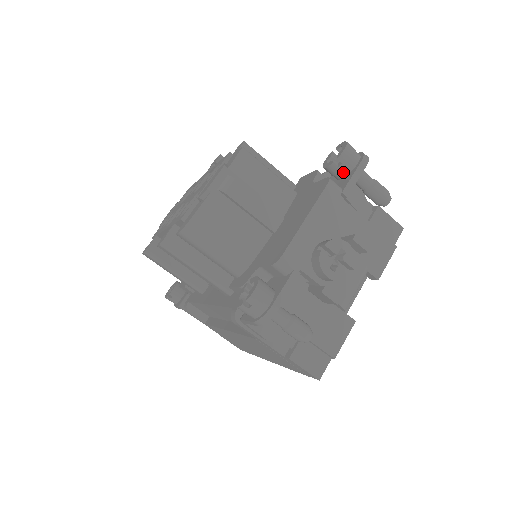
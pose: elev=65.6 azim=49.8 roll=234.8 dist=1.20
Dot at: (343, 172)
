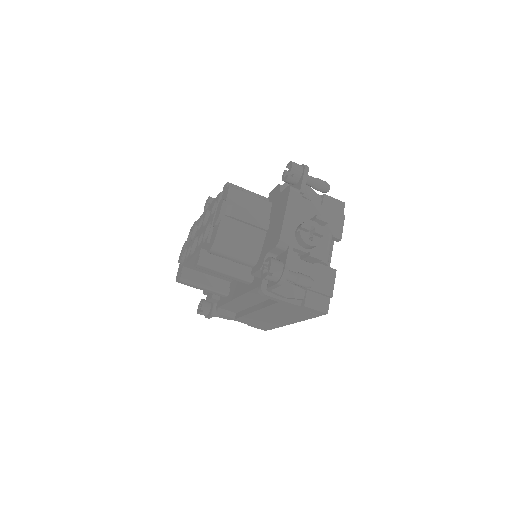
Dot at: (296, 180)
